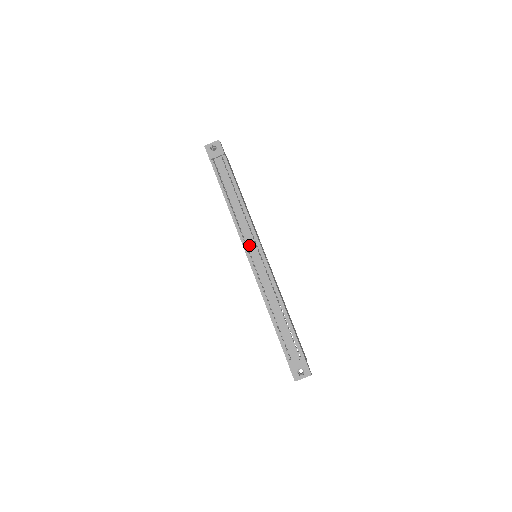
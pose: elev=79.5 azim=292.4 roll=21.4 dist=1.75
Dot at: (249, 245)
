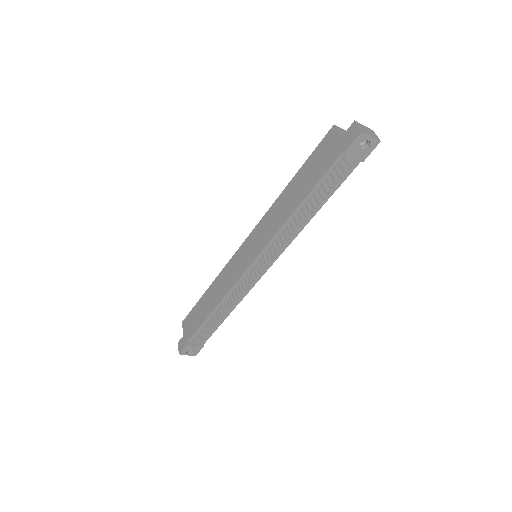
Dot at: (265, 257)
